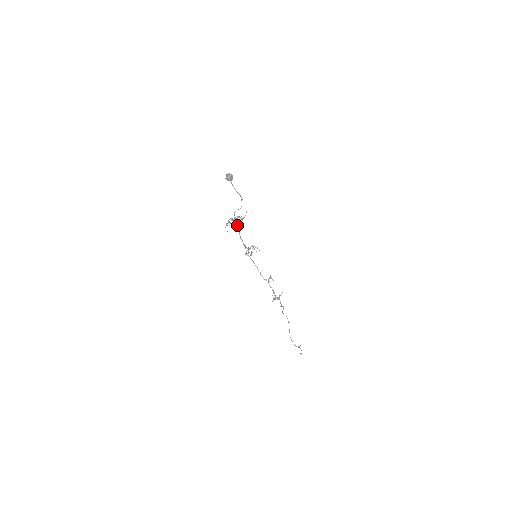
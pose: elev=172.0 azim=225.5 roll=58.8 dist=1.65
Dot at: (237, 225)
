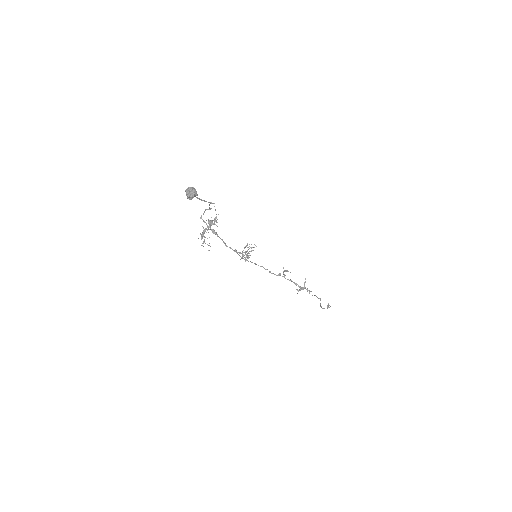
Dot at: occluded
